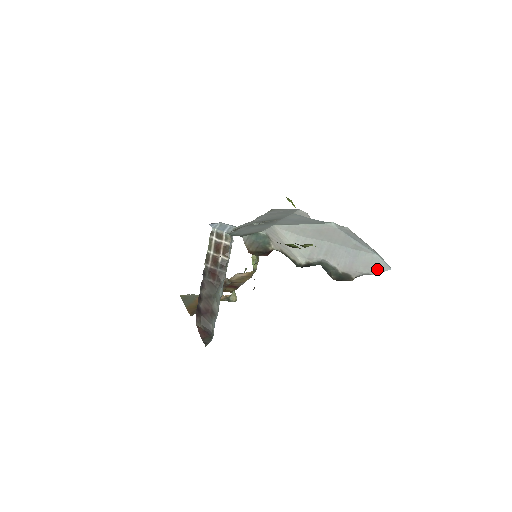
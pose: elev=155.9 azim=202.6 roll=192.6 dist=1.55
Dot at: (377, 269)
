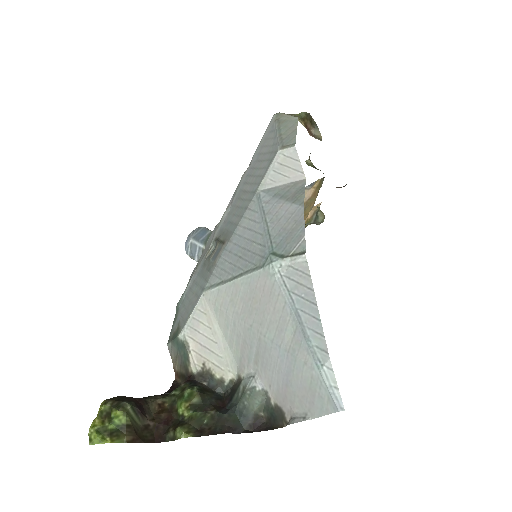
Dot at: (317, 407)
